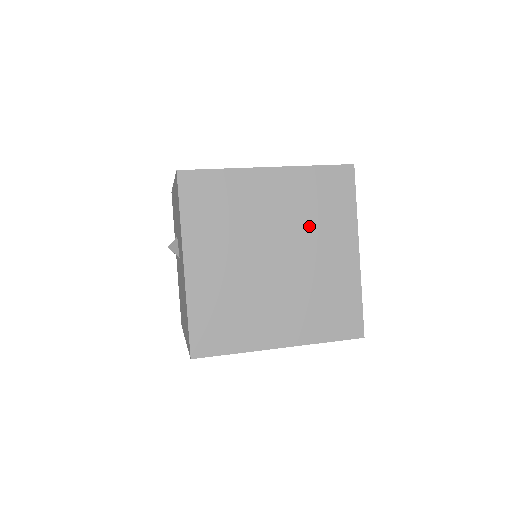
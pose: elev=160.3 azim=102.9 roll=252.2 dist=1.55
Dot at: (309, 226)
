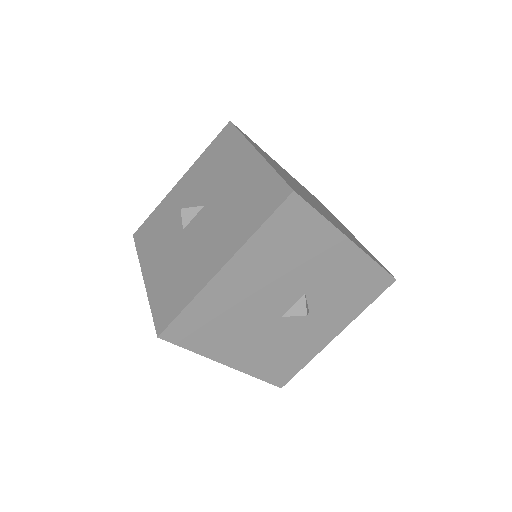
Dot at: occluded
